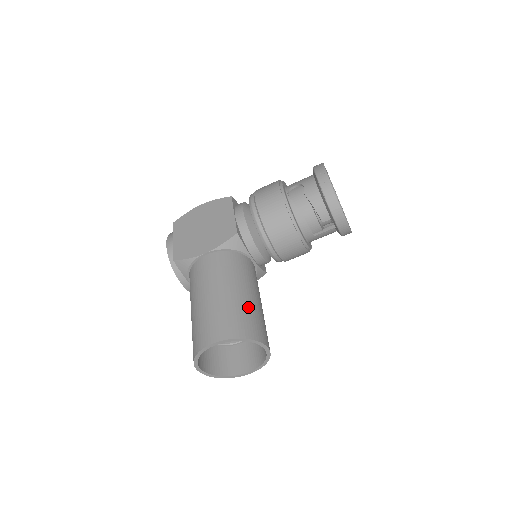
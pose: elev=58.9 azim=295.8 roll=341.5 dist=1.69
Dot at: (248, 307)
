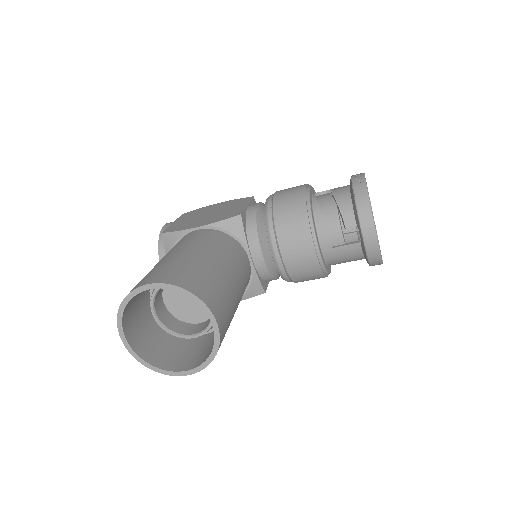
Dot at: (215, 275)
